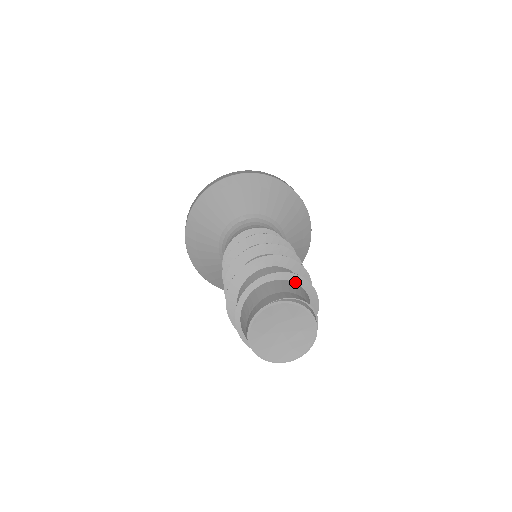
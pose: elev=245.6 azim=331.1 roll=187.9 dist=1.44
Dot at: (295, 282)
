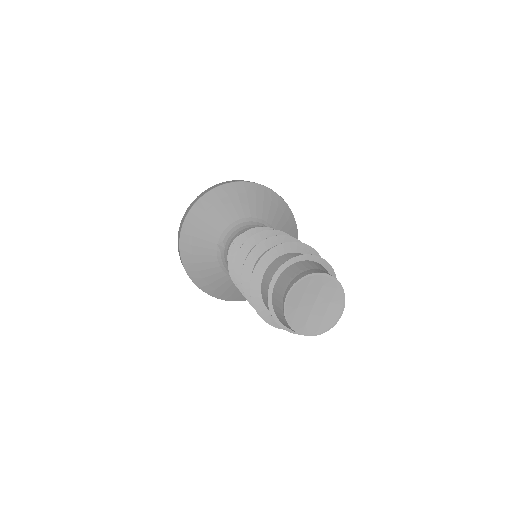
Dot at: occluded
